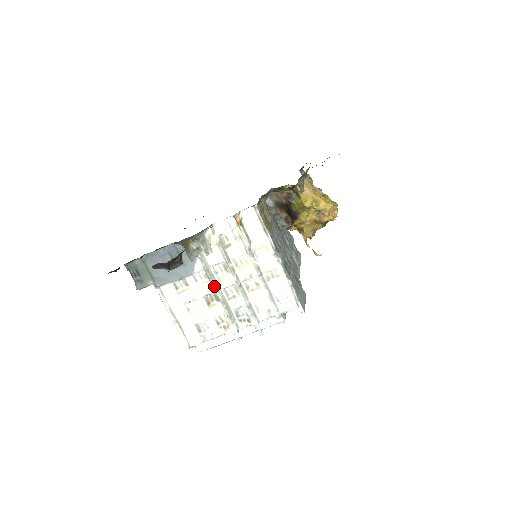
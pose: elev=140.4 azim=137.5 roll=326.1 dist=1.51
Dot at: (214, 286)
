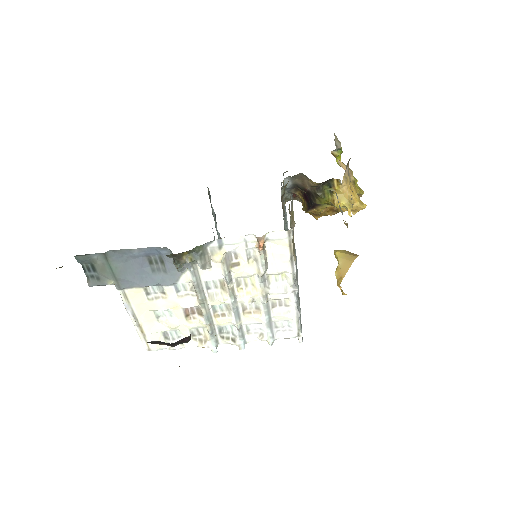
Dot at: (201, 302)
